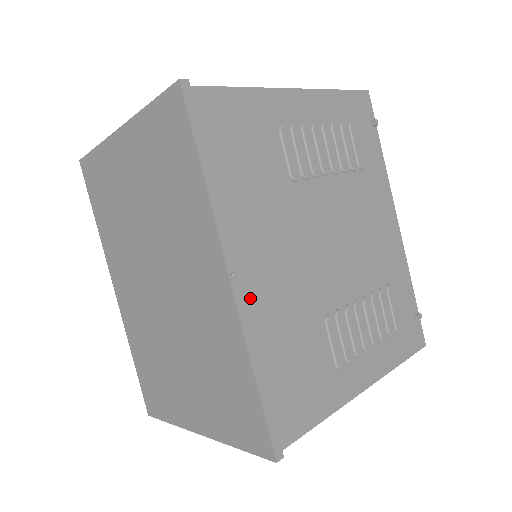
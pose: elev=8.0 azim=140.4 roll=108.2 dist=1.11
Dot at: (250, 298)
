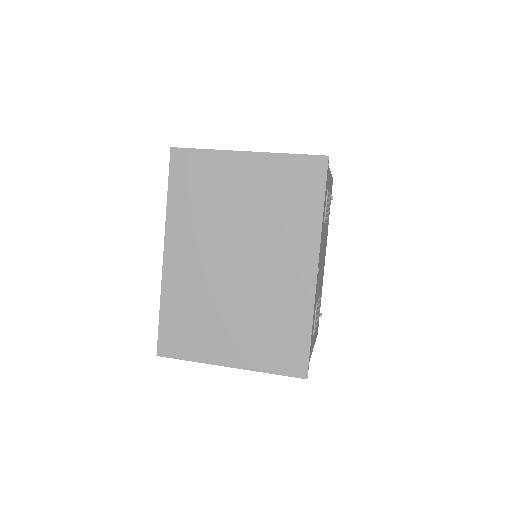
Dot at: occluded
